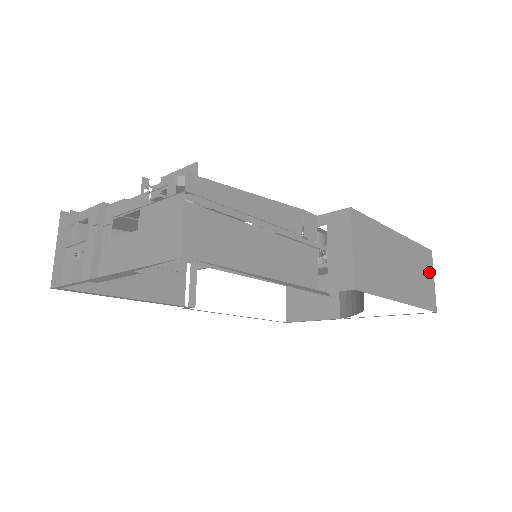
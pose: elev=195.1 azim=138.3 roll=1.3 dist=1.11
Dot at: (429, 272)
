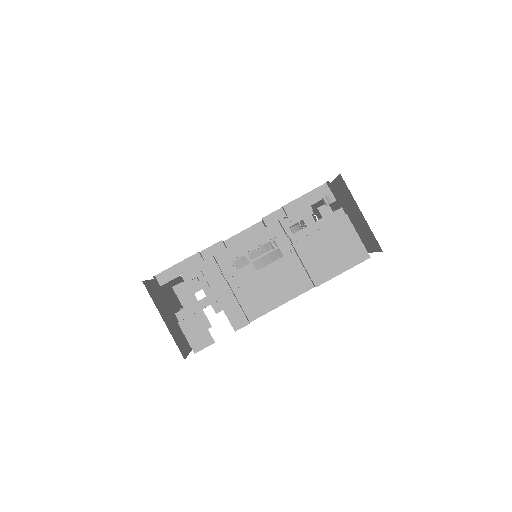
Dot at: occluded
